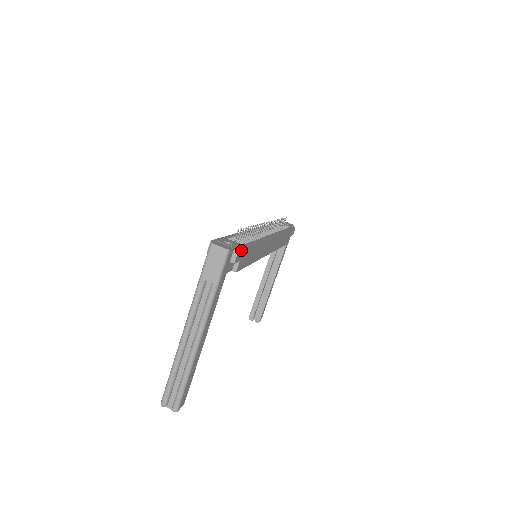
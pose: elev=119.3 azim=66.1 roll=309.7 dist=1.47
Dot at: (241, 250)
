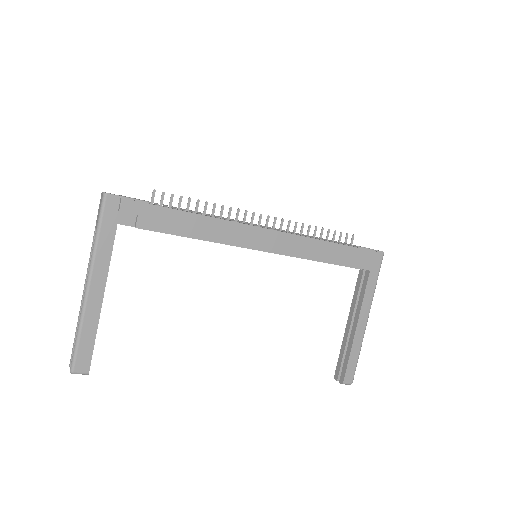
Dot at: (133, 200)
